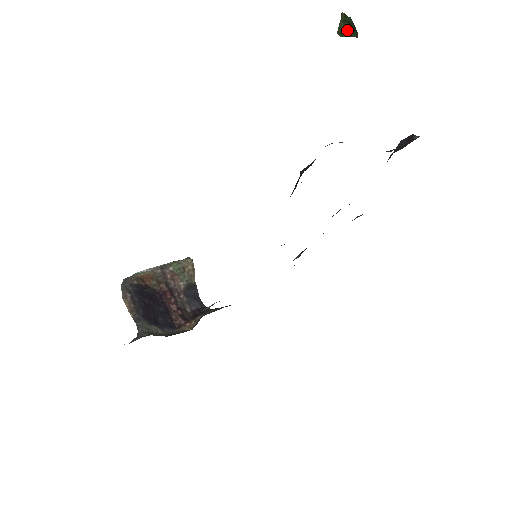
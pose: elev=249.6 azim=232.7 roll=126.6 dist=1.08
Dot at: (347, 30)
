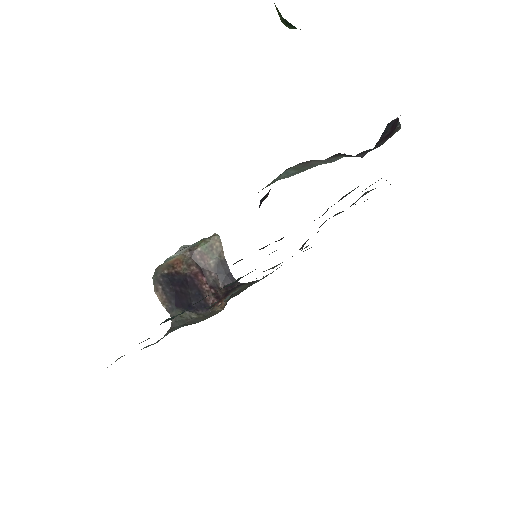
Dot at: (286, 24)
